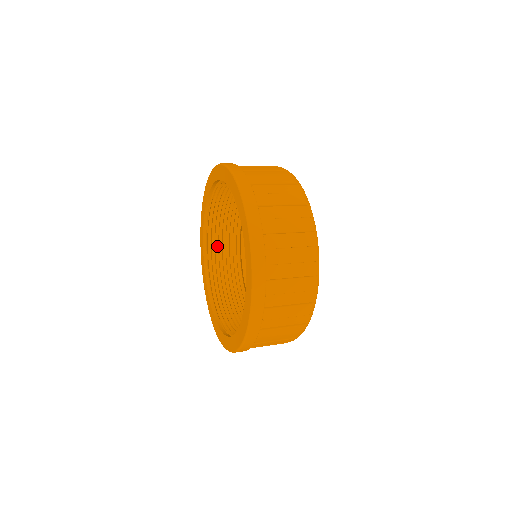
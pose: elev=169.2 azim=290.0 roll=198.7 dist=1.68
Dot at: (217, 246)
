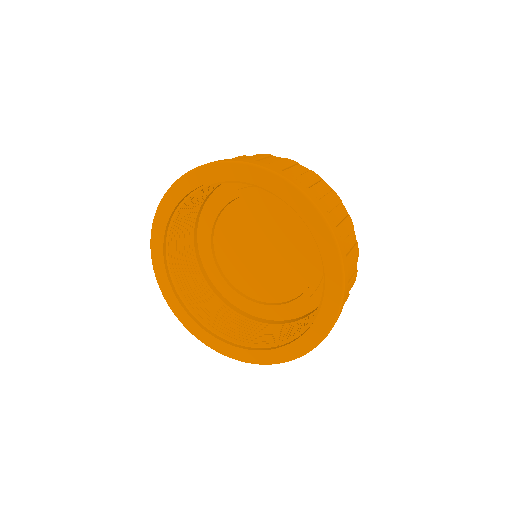
Dot at: (177, 228)
